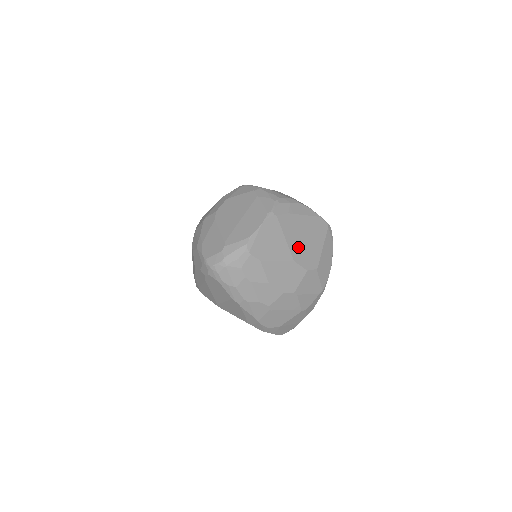
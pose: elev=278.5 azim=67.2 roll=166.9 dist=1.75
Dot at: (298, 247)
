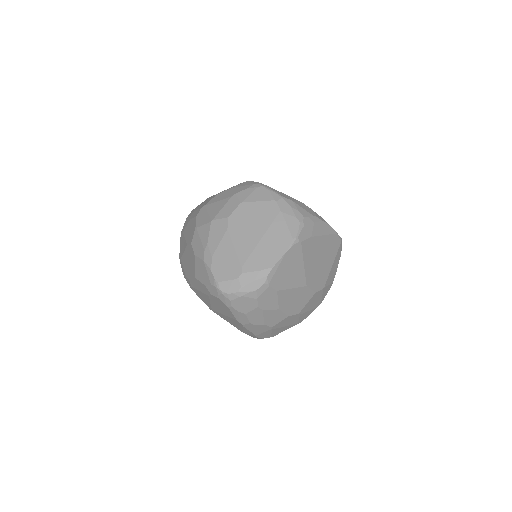
Dot at: (313, 270)
